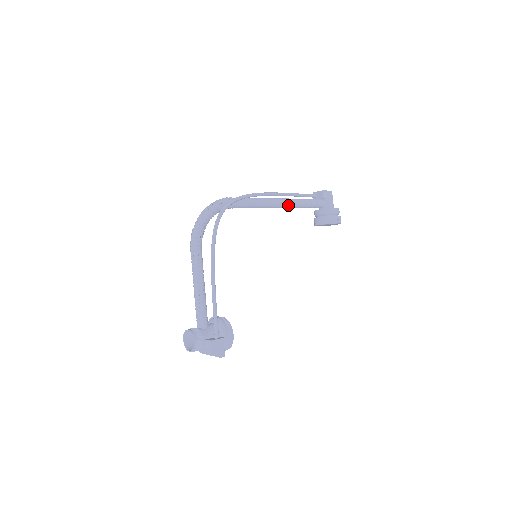
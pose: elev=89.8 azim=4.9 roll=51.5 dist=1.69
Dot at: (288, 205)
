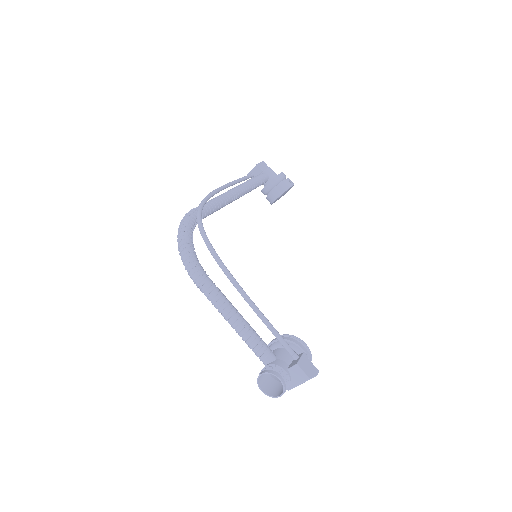
Dot at: (243, 191)
